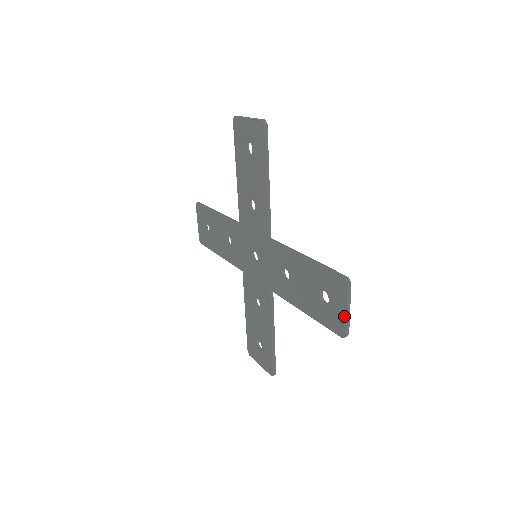
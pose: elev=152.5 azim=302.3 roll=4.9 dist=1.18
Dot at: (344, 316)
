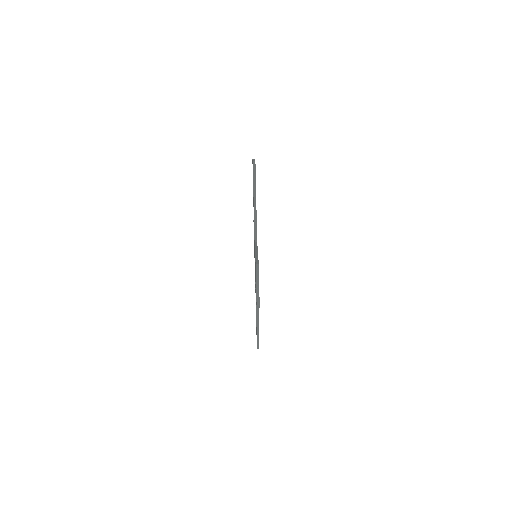
Dot at: (256, 291)
